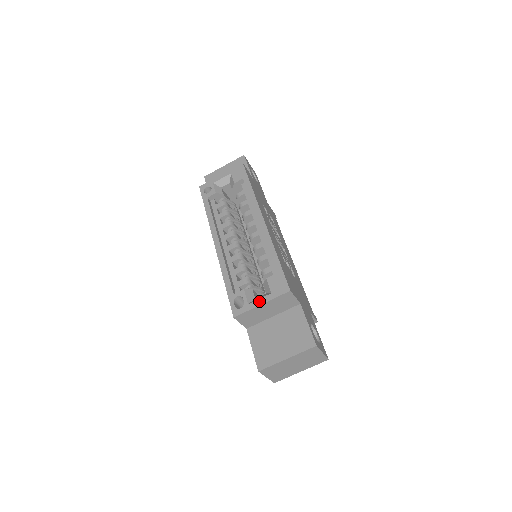
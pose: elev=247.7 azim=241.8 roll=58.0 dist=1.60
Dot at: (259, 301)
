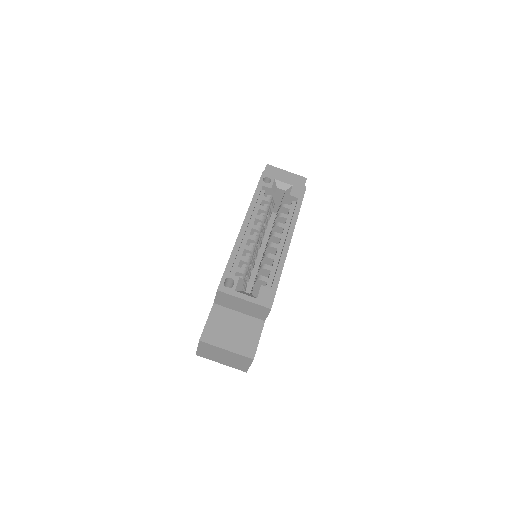
Dot at: (244, 296)
